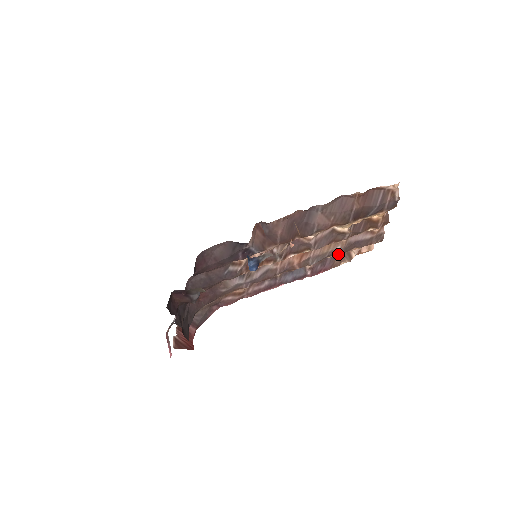
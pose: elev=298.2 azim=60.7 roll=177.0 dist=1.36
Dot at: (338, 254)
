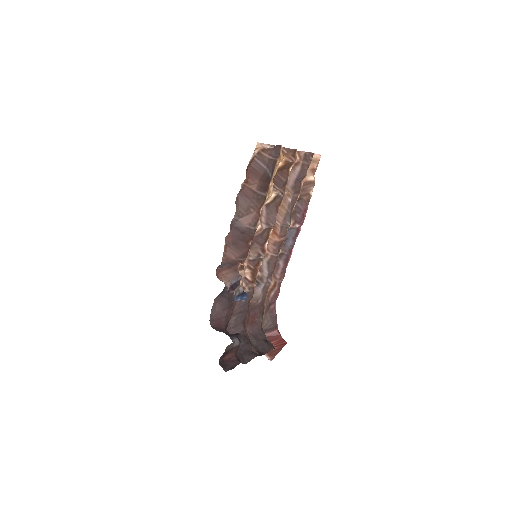
Dot at: (296, 199)
